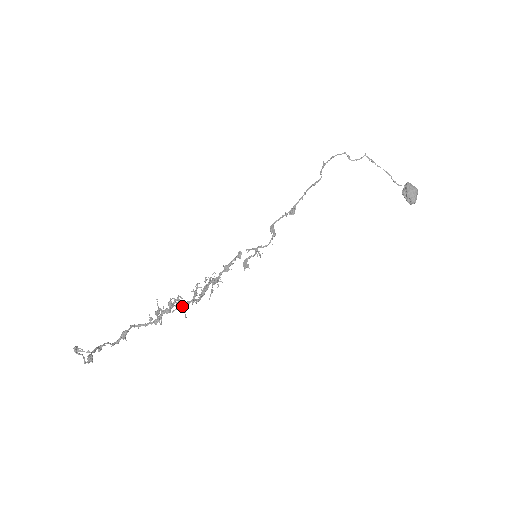
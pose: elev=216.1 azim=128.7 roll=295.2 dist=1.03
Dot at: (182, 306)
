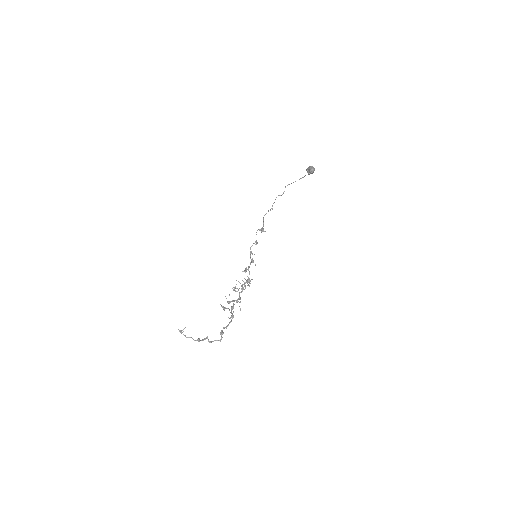
Dot at: (240, 302)
